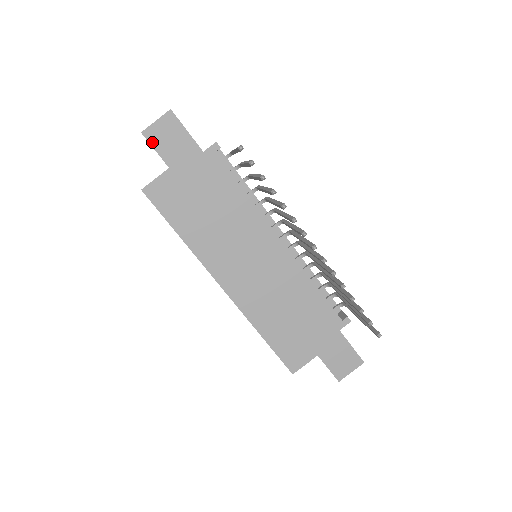
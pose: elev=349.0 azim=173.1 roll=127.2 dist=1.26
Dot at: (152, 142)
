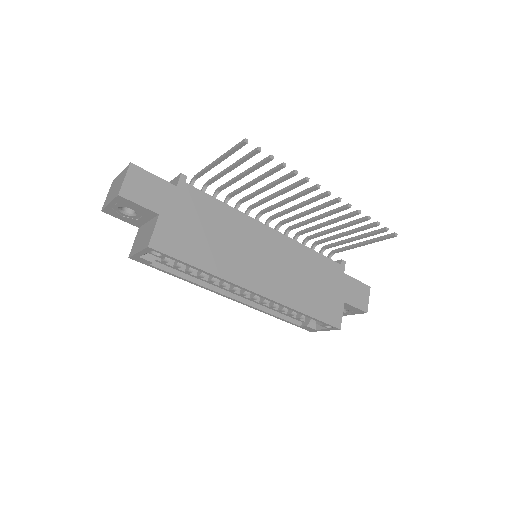
Dot at: (132, 199)
